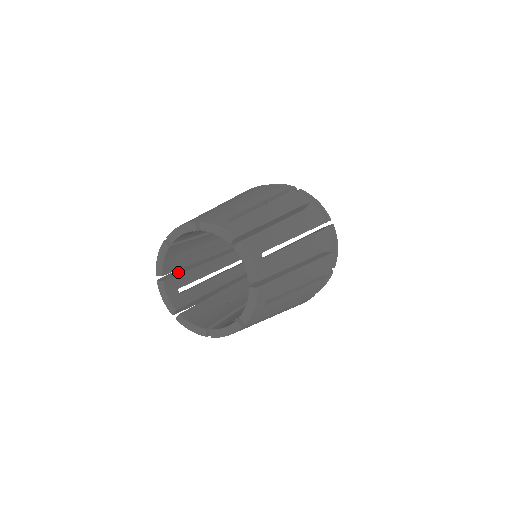
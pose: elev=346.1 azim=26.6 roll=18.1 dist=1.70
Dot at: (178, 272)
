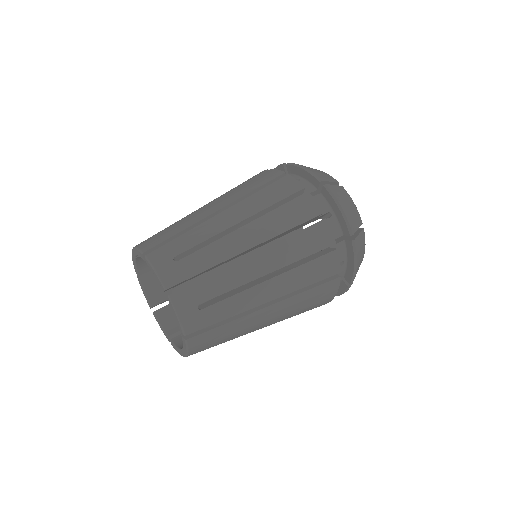
Dot at: occluded
